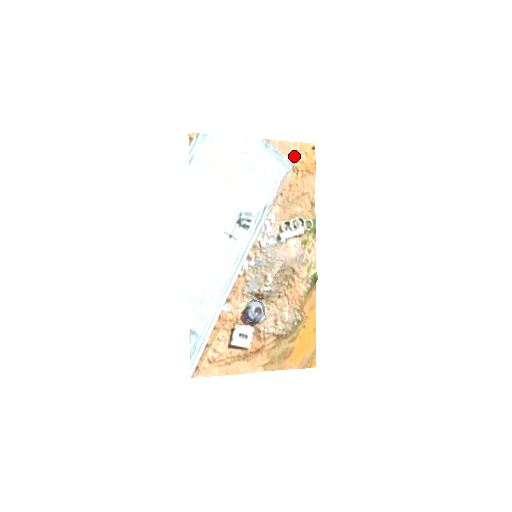
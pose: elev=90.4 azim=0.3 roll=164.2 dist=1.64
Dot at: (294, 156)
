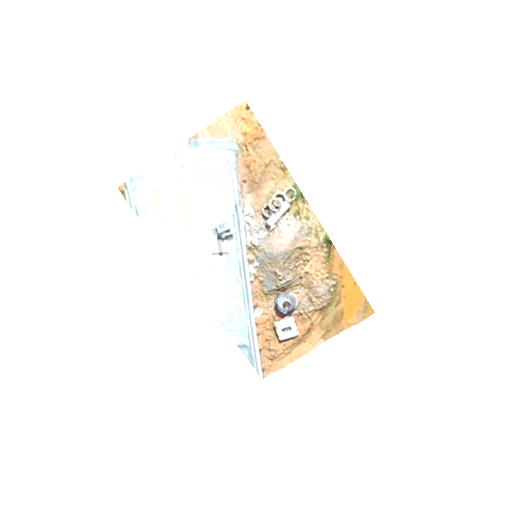
Dot at: (232, 132)
